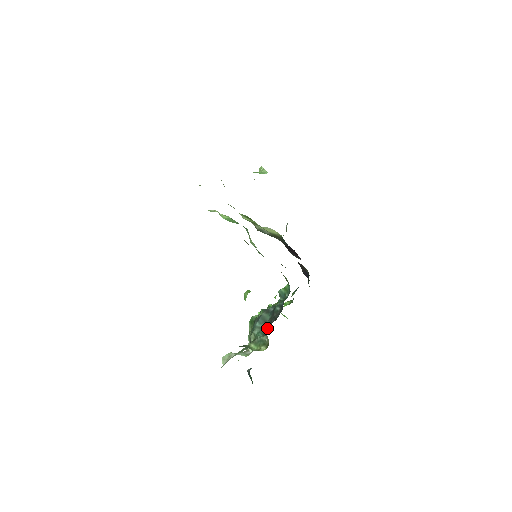
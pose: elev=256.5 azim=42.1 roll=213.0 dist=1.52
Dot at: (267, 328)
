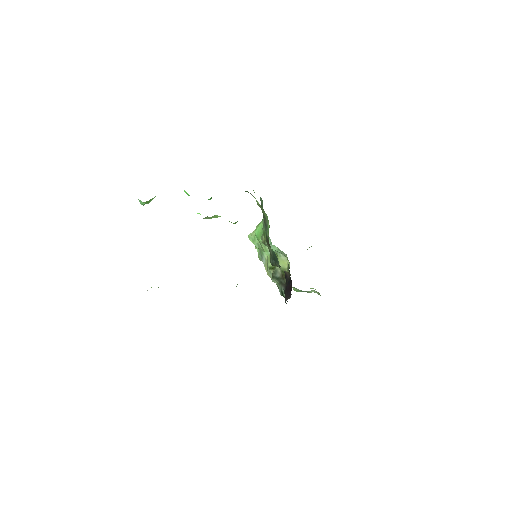
Dot at: occluded
